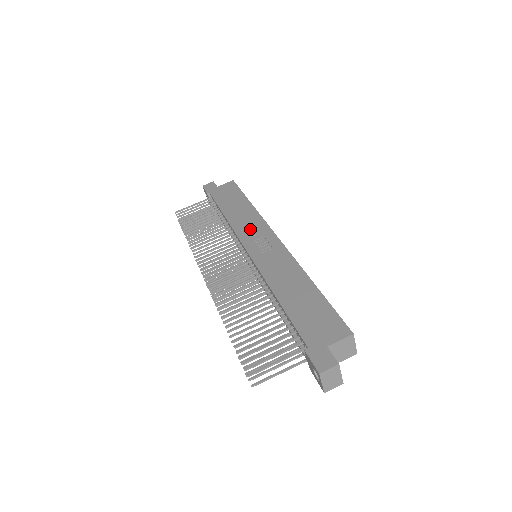
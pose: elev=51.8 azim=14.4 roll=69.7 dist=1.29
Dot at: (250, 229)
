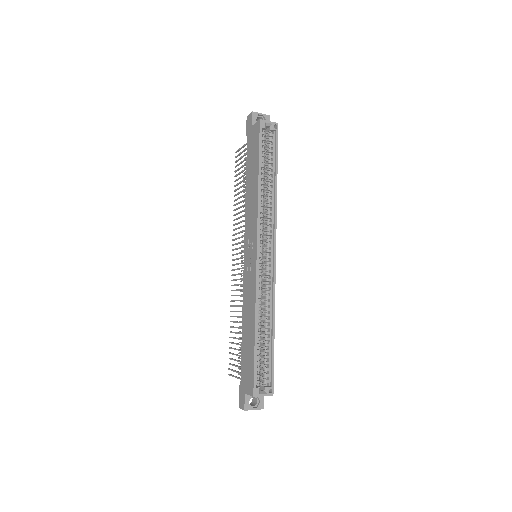
Dot at: (250, 227)
